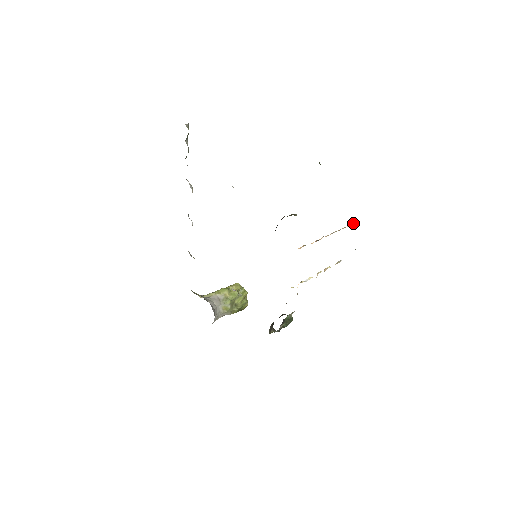
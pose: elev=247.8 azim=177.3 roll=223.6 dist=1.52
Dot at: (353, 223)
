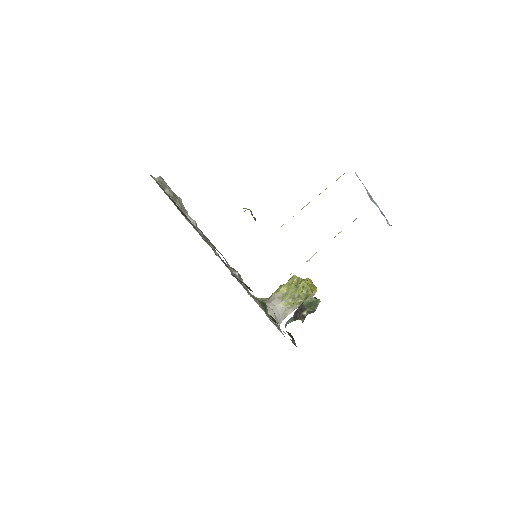
Dot at: occluded
